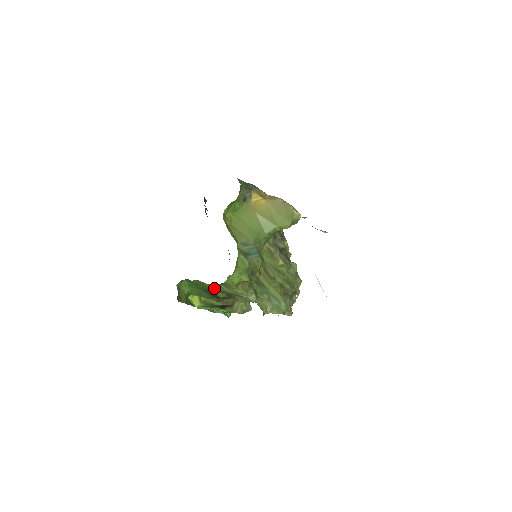
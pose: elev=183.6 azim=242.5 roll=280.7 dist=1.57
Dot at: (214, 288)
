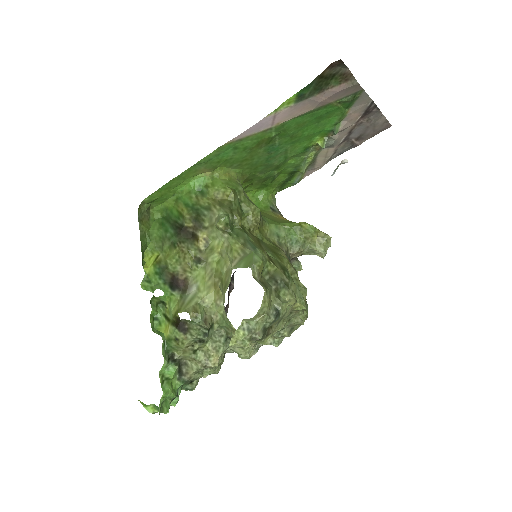
Dot at: (187, 202)
